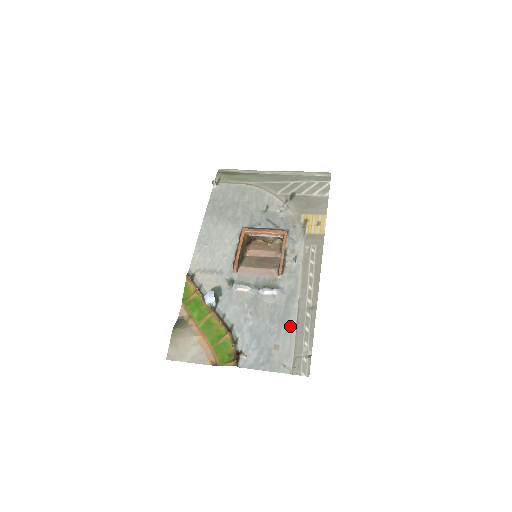
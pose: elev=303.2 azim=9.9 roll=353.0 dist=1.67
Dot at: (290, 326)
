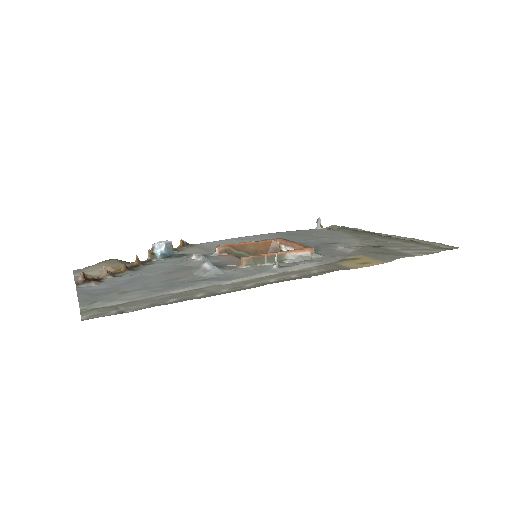
Dot at: (167, 290)
